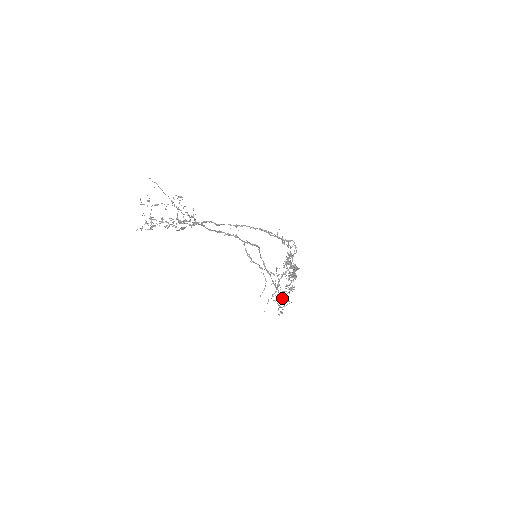
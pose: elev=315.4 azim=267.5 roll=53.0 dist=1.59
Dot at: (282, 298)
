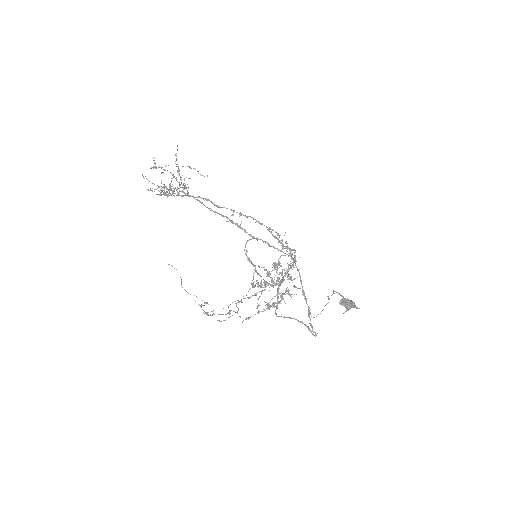
Dot at: (312, 330)
